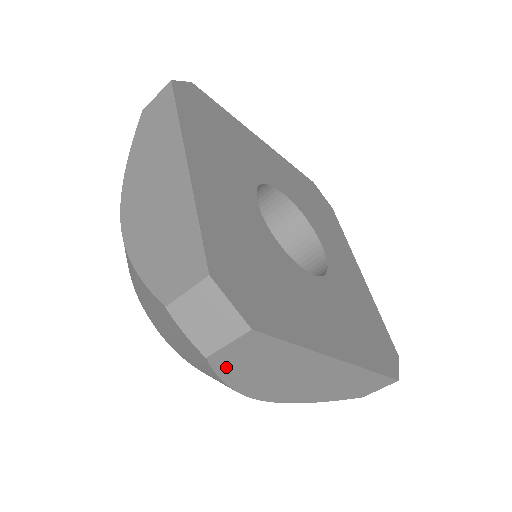
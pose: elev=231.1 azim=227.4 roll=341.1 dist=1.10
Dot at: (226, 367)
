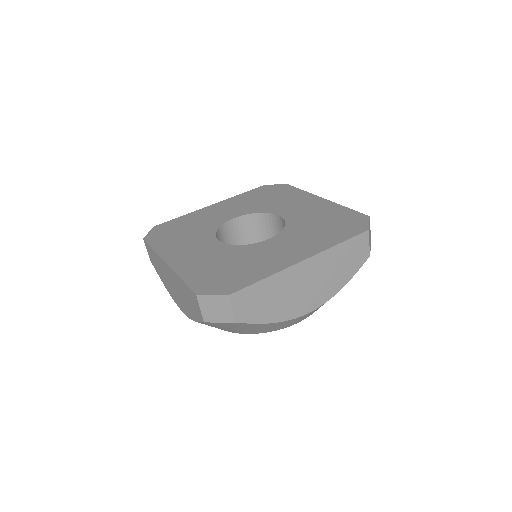
Dot at: (254, 317)
